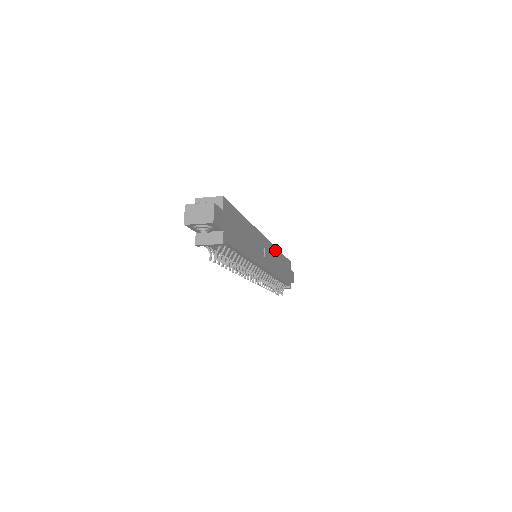
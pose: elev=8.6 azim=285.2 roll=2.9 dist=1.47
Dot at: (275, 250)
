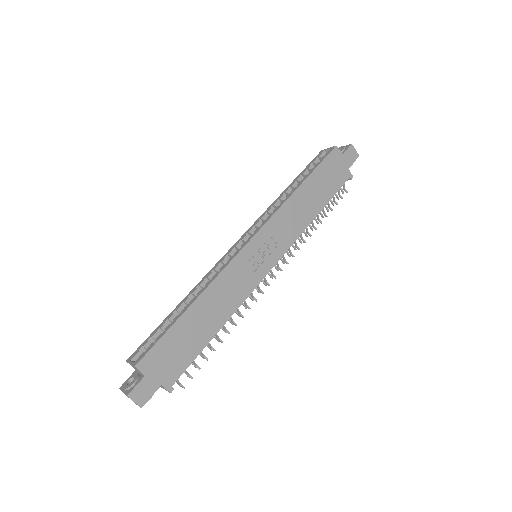
Dot at: (281, 211)
